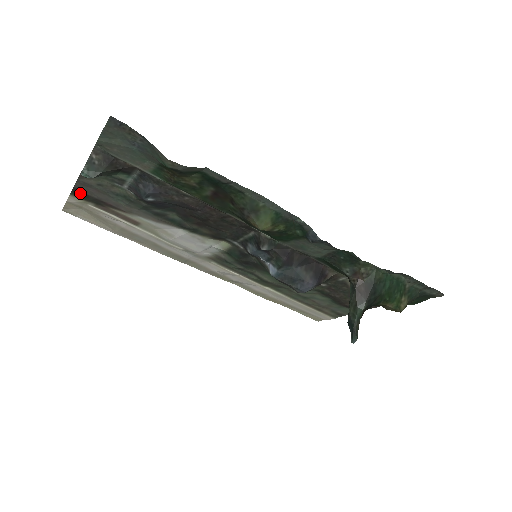
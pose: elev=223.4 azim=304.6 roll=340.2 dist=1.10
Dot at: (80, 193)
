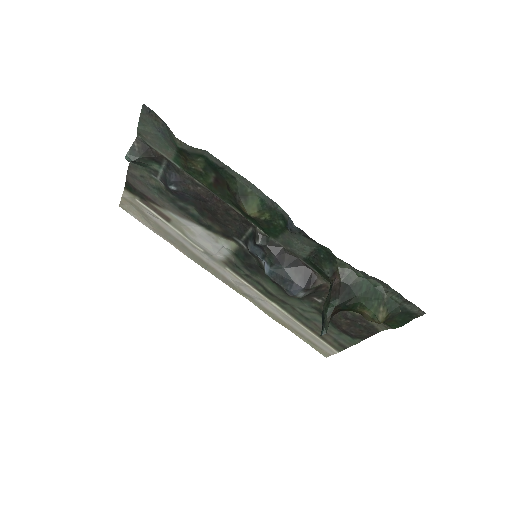
Dot at: (130, 187)
